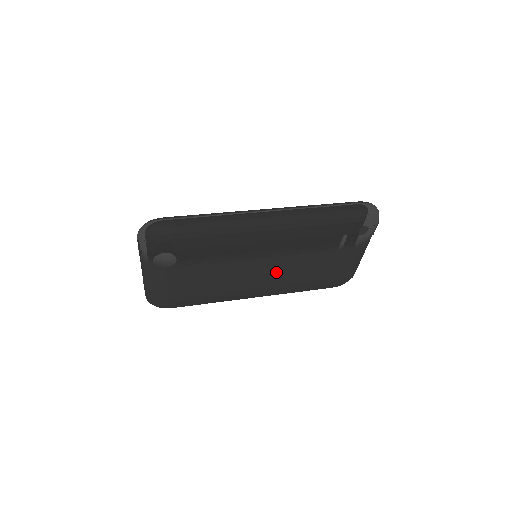
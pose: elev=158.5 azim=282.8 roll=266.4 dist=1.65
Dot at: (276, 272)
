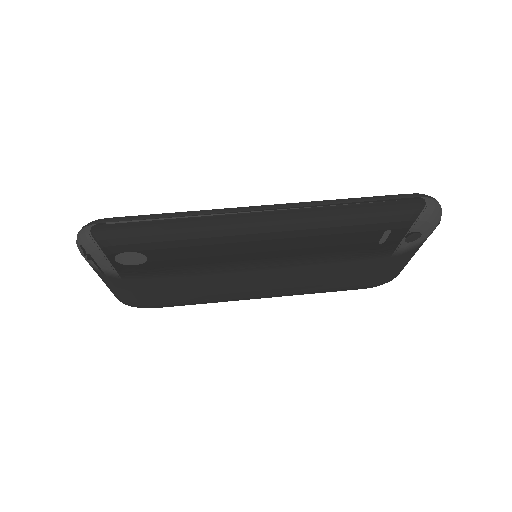
Dot at: (282, 280)
